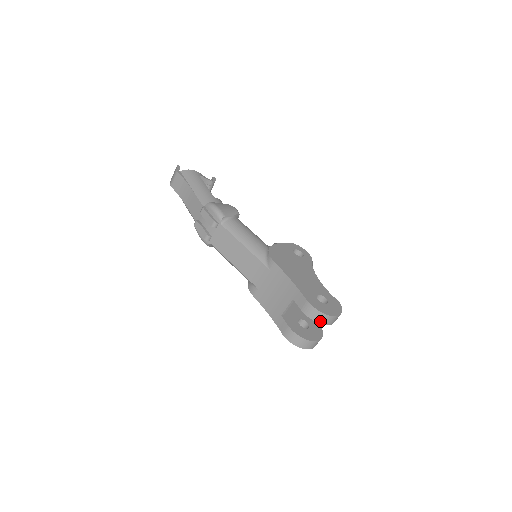
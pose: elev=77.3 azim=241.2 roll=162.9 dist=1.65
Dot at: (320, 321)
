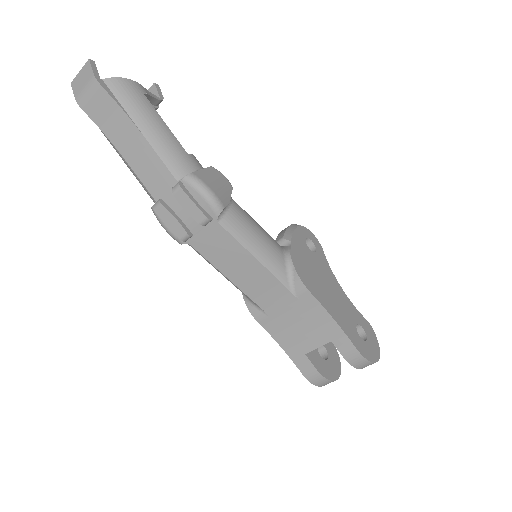
Dot at: (364, 367)
